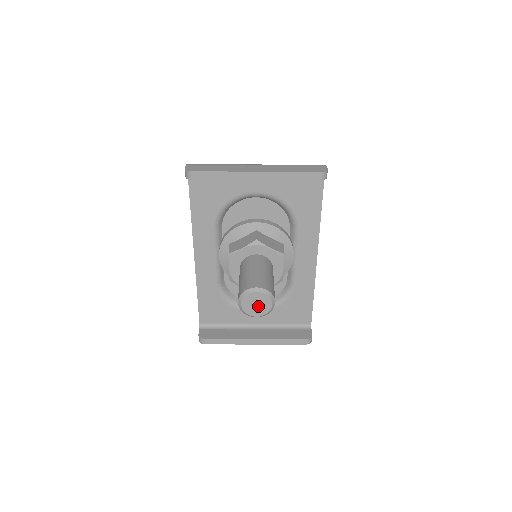
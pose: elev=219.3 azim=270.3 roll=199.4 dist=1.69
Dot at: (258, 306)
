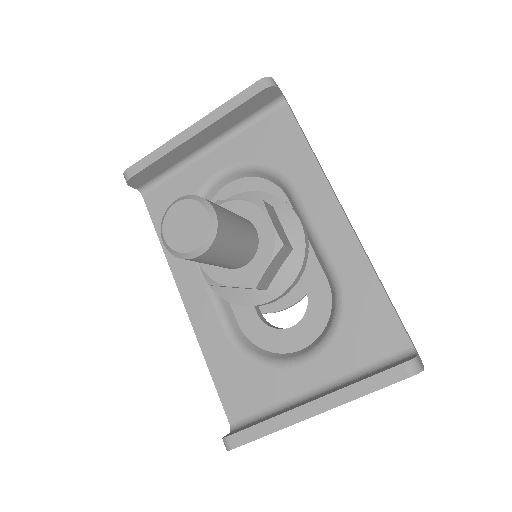
Dot at: (189, 228)
